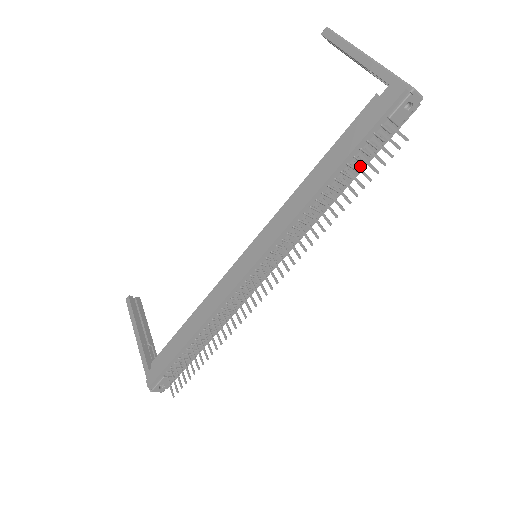
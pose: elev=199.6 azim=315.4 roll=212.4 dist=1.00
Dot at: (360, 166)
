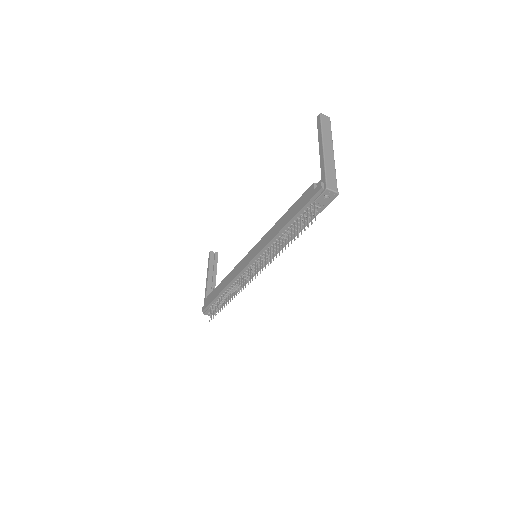
Dot at: (305, 222)
